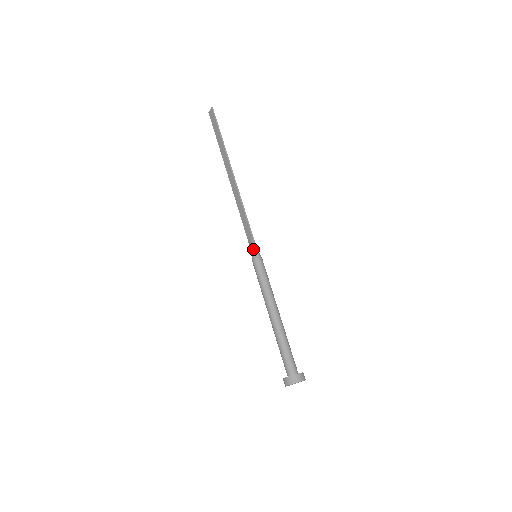
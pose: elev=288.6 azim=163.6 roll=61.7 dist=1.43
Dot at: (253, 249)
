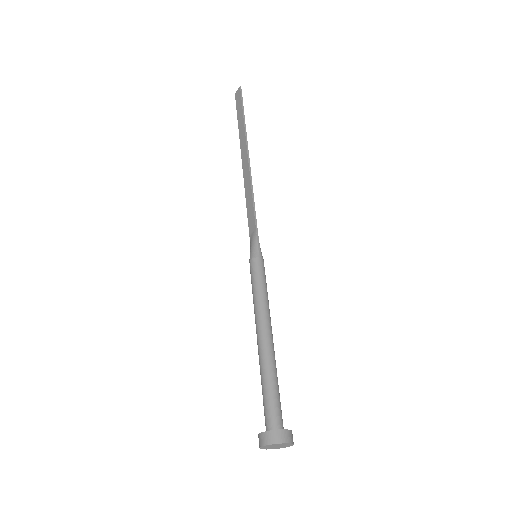
Dot at: (254, 245)
